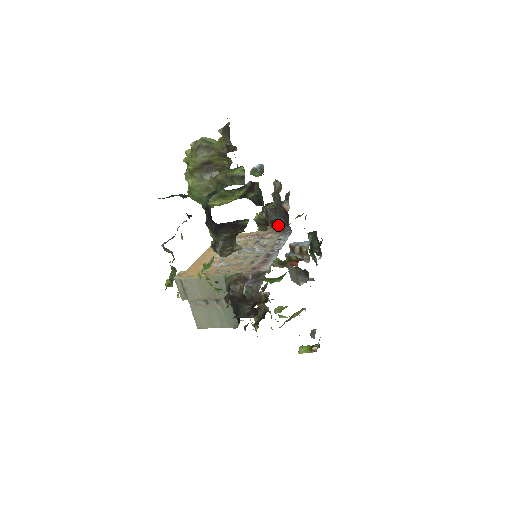
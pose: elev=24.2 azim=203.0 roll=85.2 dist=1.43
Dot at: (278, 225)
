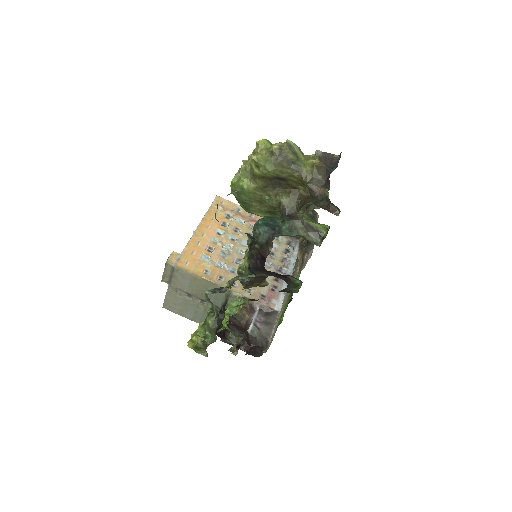
Dot at: occluded
